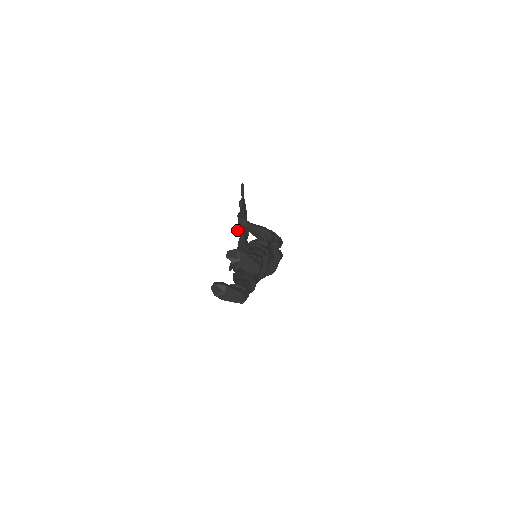
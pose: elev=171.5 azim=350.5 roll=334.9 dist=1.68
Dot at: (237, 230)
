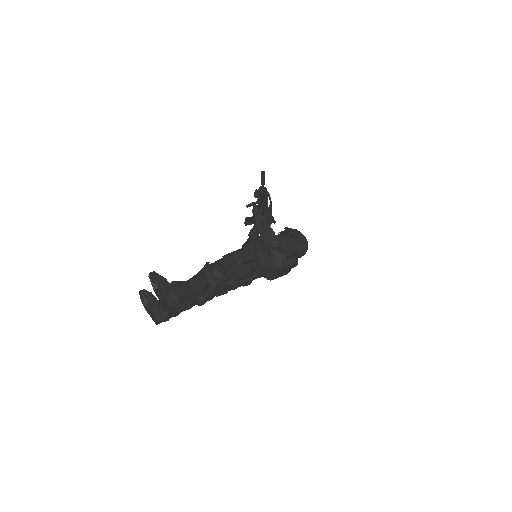
Dot at: (245, 220)
